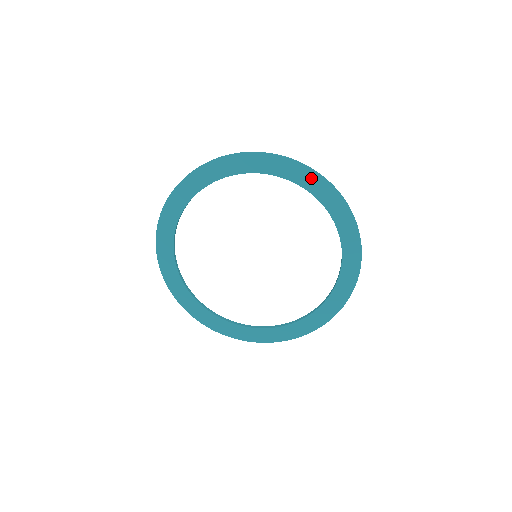
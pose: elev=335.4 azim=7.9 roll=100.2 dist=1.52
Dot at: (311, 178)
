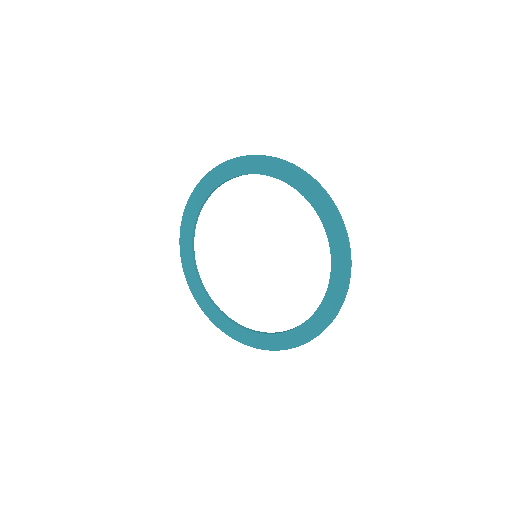
Dot at: (341, 243)
